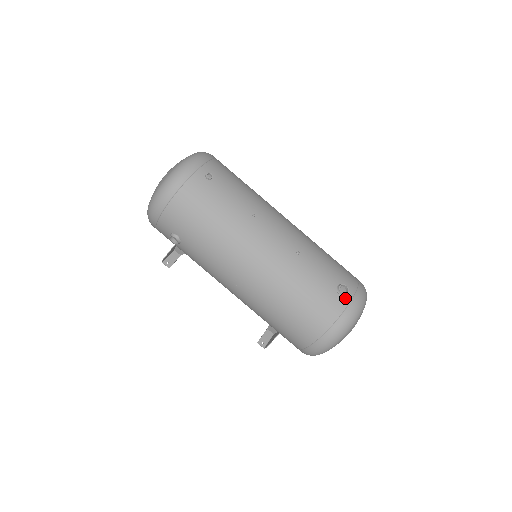
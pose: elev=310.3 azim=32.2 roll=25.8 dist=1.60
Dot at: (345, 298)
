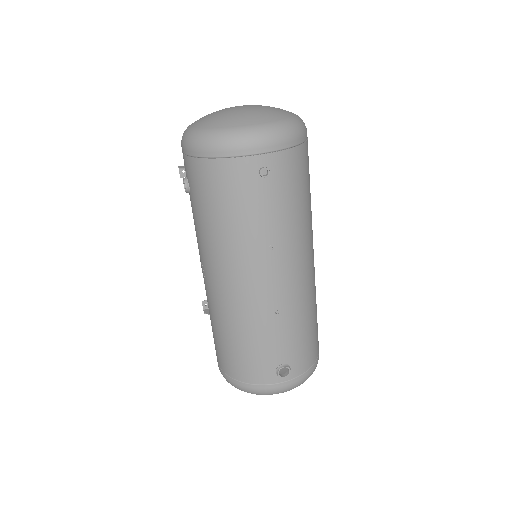
Dot at: (278, 377)
